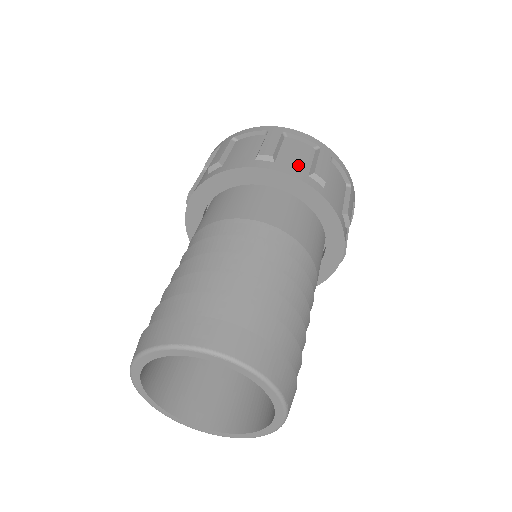
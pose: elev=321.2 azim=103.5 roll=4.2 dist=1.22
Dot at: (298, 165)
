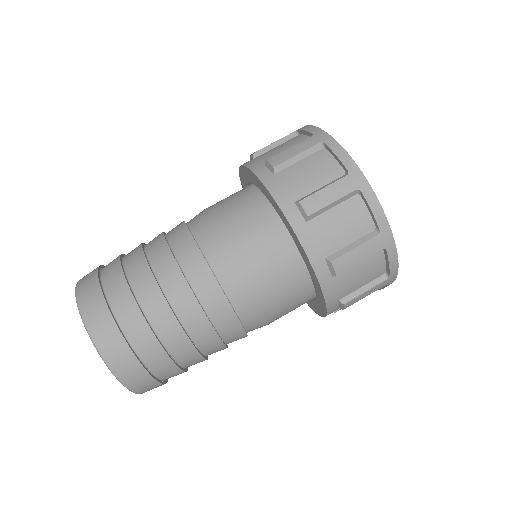
Dot at: (327, 241)
